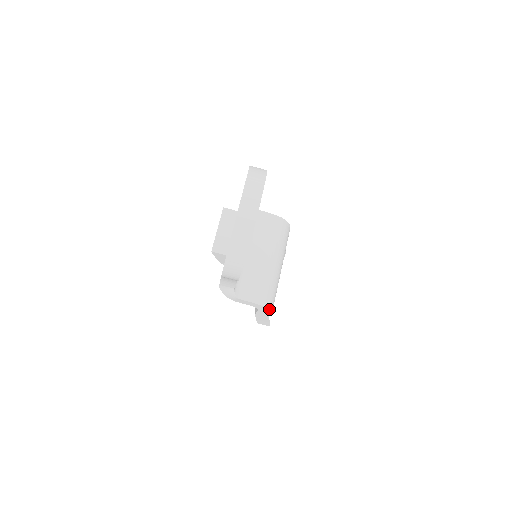
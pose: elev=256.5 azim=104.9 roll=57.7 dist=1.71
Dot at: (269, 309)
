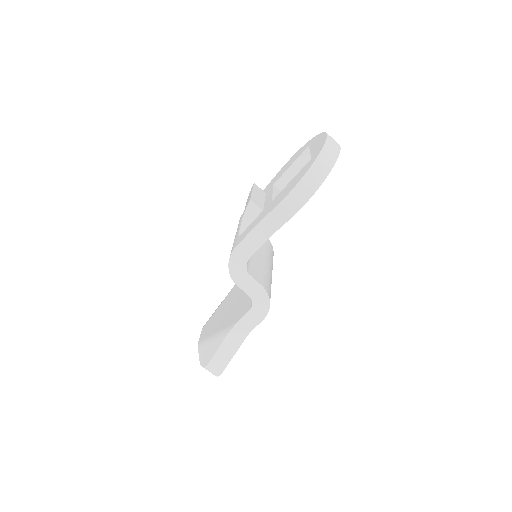
Dot at: (269, 305)
